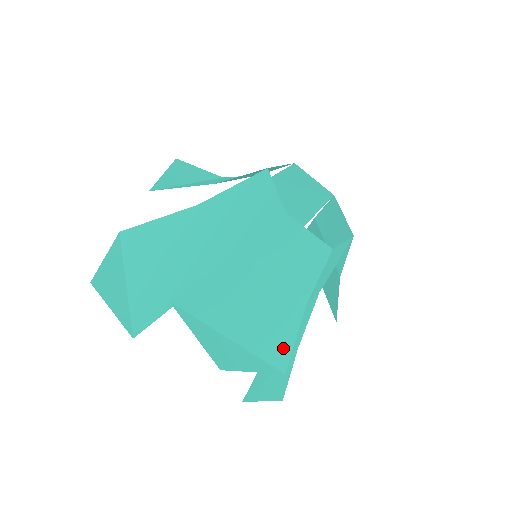
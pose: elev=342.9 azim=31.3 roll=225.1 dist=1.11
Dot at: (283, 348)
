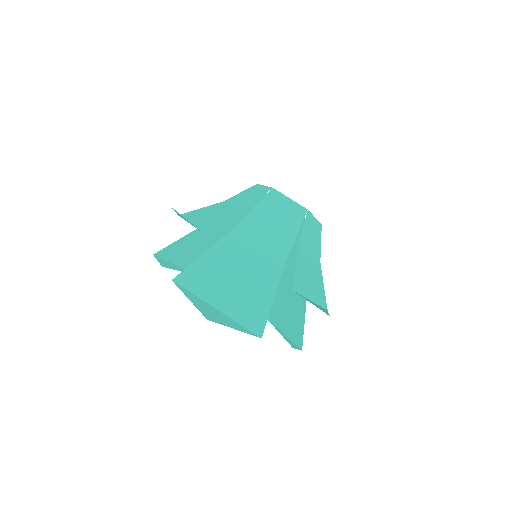
Dot at: (323, 295)
